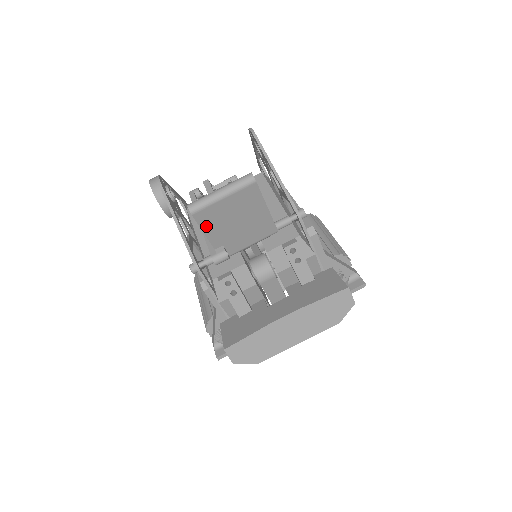
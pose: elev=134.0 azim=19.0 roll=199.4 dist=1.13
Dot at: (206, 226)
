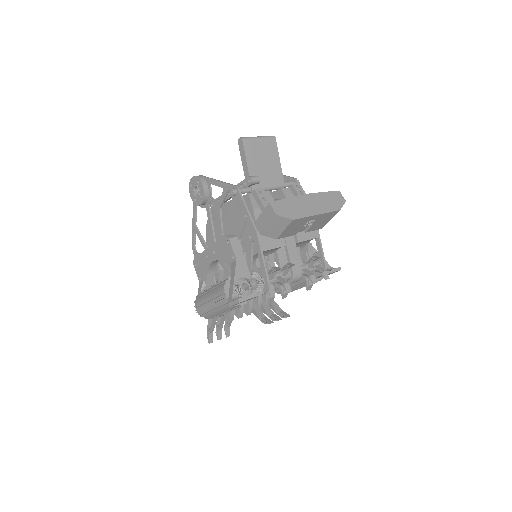
Dot at: (248, 154)
